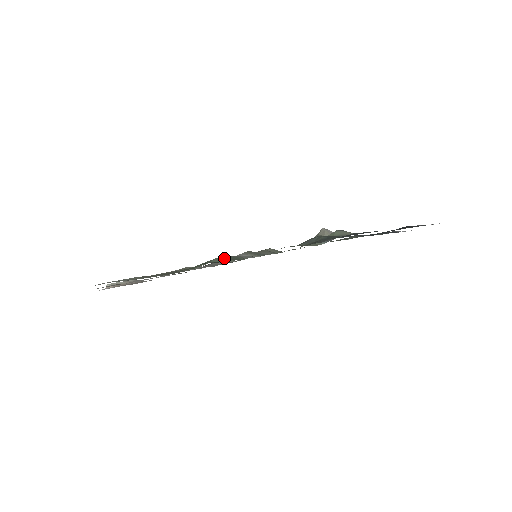
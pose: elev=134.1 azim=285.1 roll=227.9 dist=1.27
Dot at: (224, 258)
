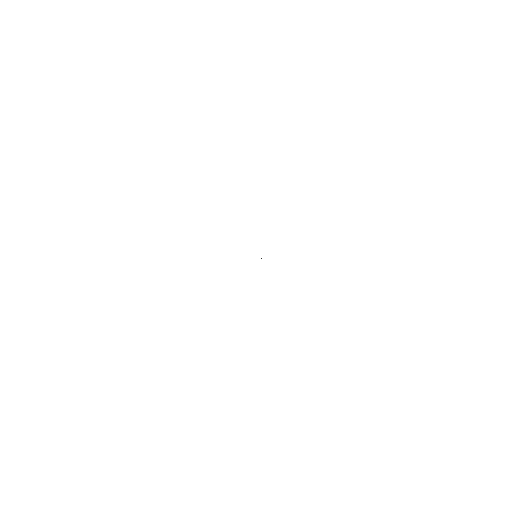
Dot at: occluded
